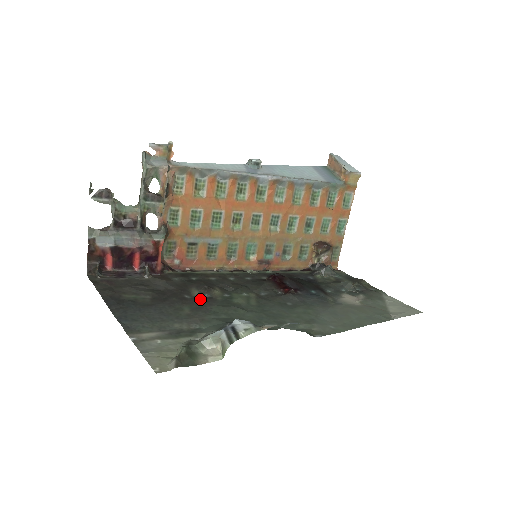
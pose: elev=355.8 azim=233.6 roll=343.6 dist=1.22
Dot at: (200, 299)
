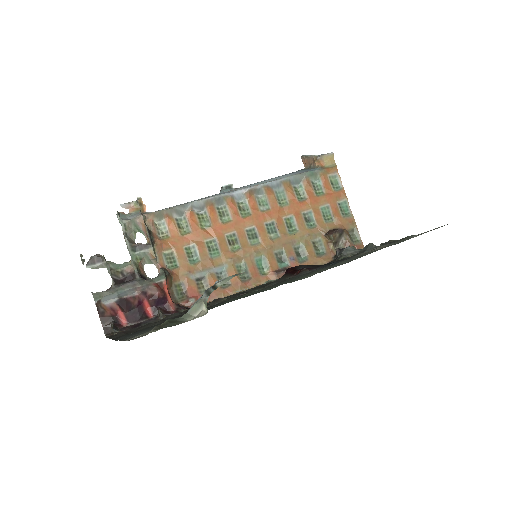
Dot at: (207, 307)
